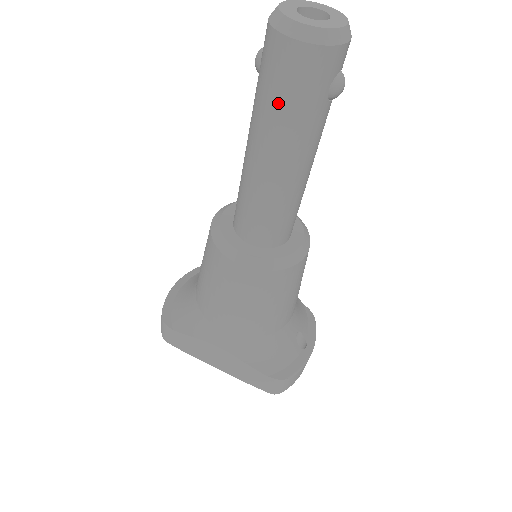
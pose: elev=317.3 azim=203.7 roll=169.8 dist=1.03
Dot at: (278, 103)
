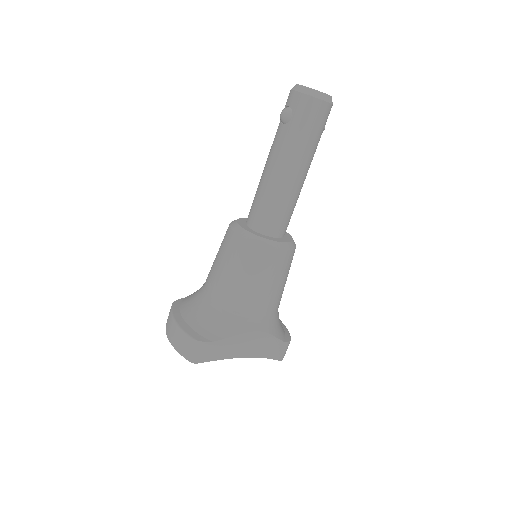
Dot at: (310, 136)
